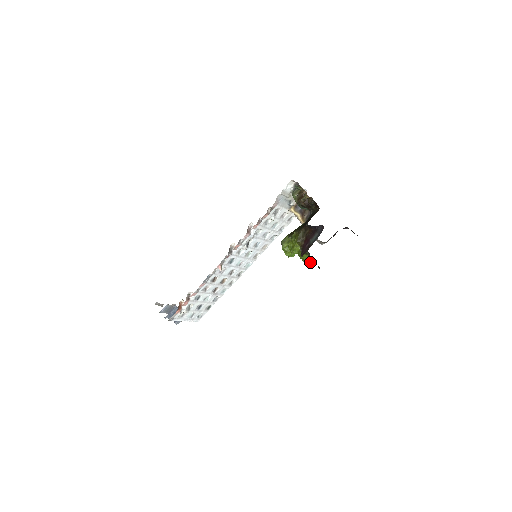
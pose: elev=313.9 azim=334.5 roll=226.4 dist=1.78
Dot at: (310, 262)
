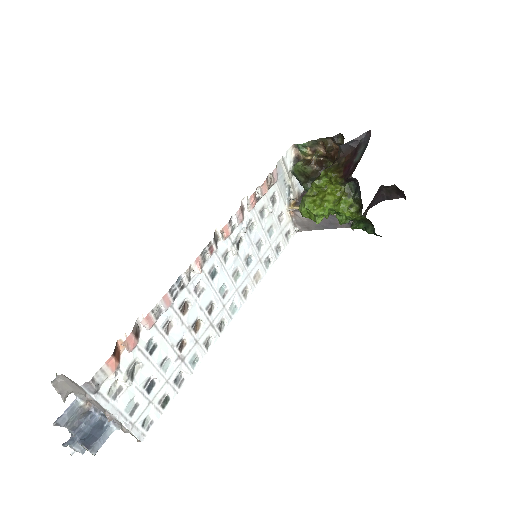
Dot at: (358, 209)
